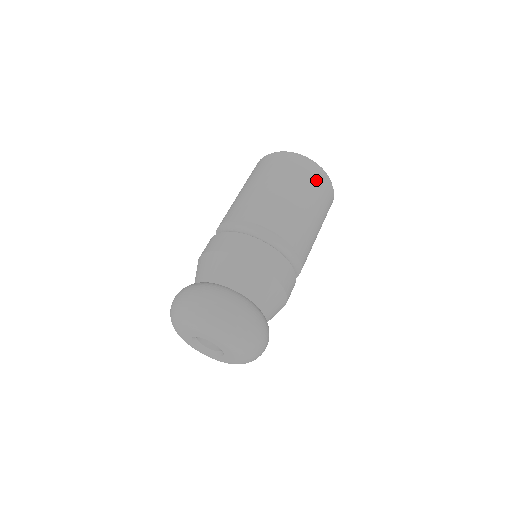
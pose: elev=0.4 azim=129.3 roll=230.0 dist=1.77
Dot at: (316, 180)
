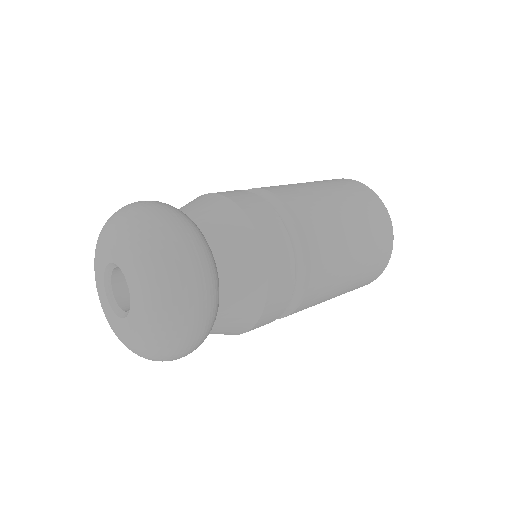
Dot at: (379, 224)
